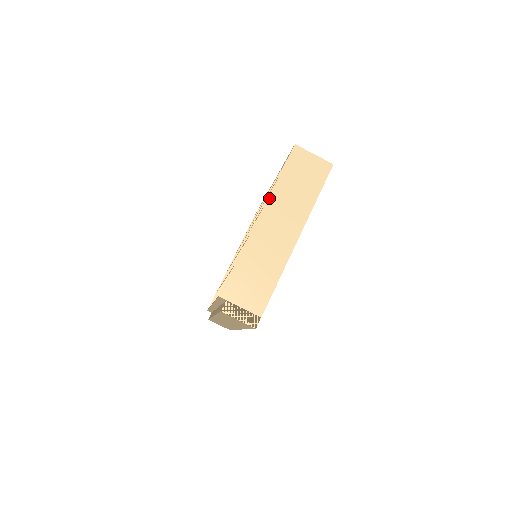
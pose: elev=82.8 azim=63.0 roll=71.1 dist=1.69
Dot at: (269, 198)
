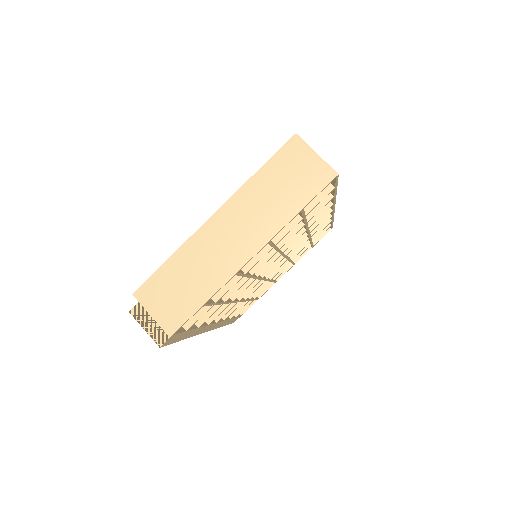
Dot at: (234, 195)
